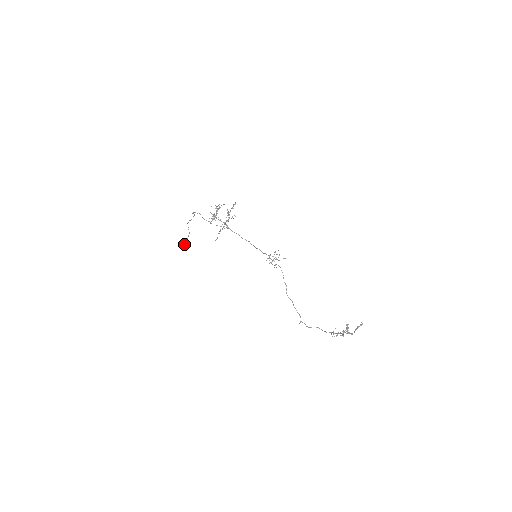
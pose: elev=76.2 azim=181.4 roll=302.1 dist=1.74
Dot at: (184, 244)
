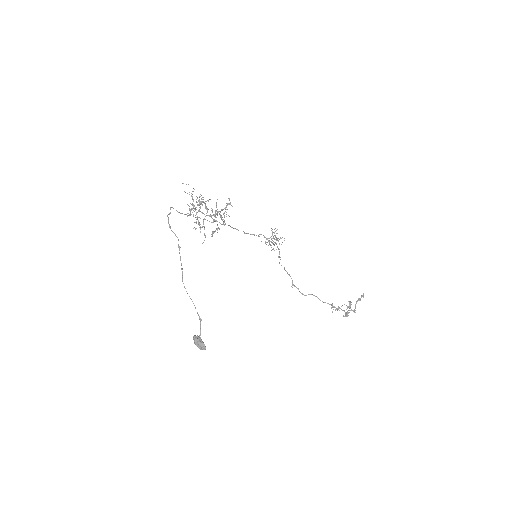
Dot at: (201, 347)
